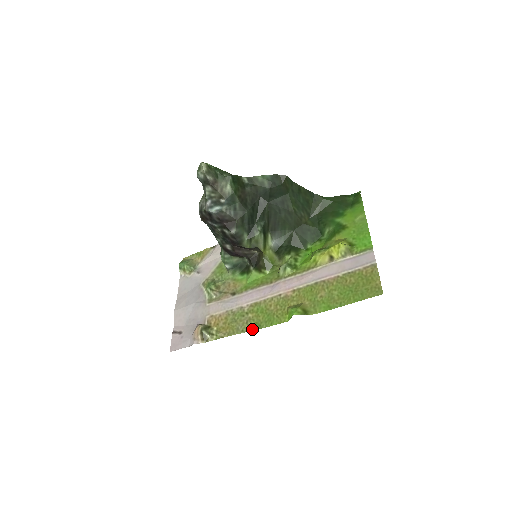
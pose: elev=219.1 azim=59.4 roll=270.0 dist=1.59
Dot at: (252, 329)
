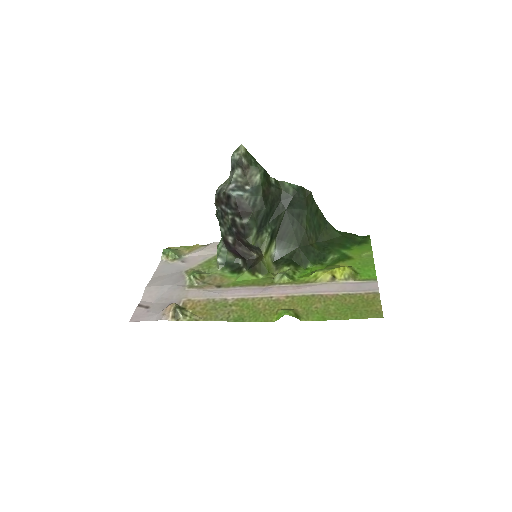
Dot at: (233, 320)
